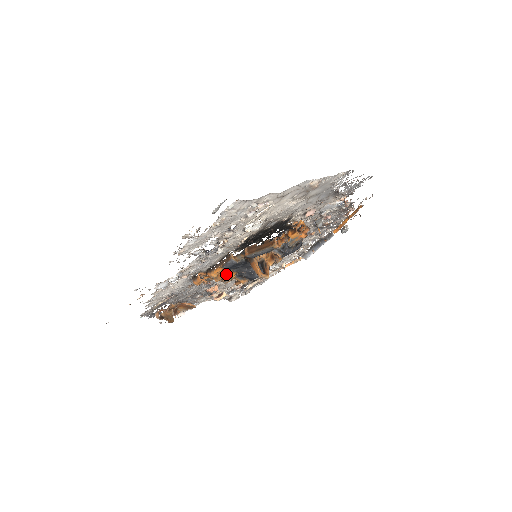
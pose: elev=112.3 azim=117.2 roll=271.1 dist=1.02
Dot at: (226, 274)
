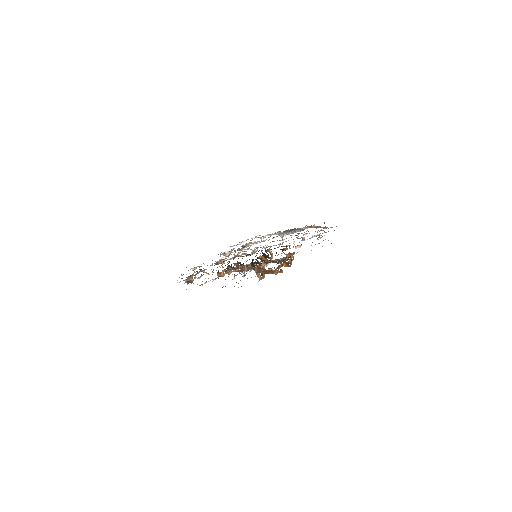
Dot at: occluded
